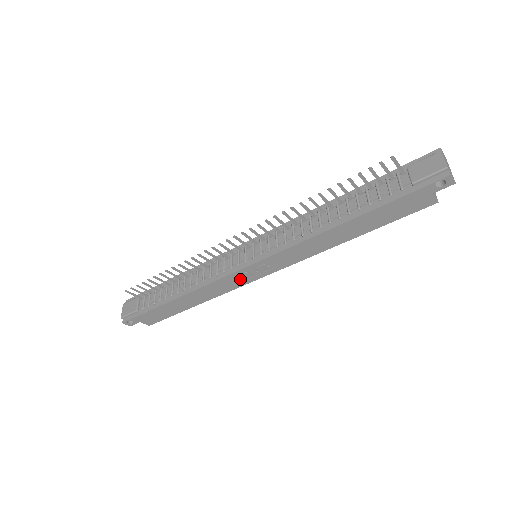
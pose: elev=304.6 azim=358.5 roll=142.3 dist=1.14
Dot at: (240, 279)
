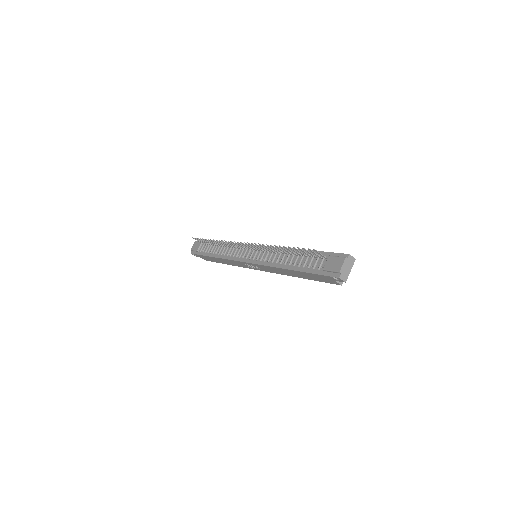
Dot at: (245, 265)
